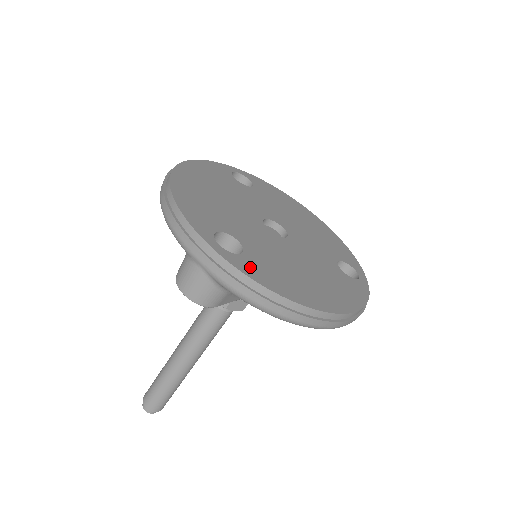
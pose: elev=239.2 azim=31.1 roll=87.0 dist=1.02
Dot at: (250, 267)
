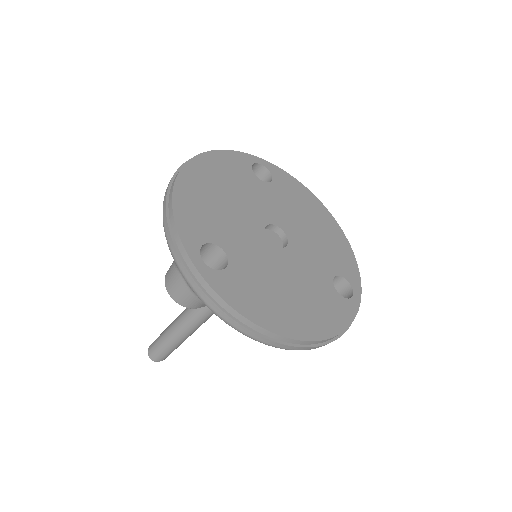
Dot at: (227, 286)
